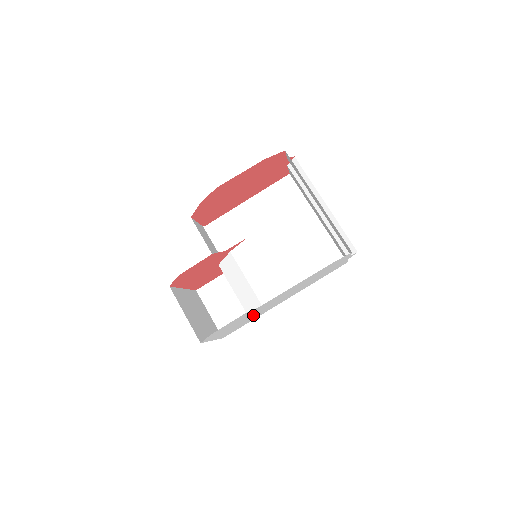
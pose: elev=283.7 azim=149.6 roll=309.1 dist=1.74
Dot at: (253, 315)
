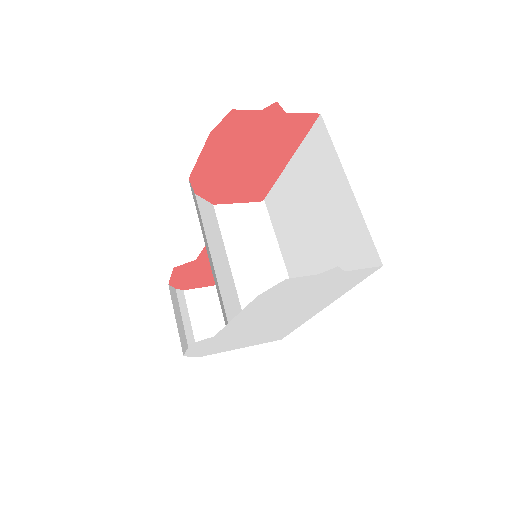
Dot at: (259, 331)
